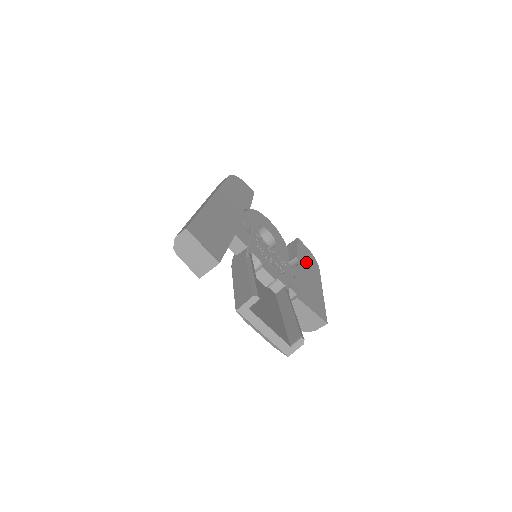
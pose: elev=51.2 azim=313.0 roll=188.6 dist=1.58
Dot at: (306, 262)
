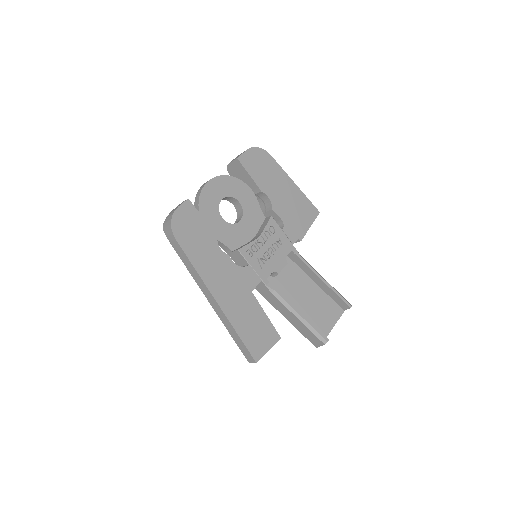
Dot at: (265, 177)
